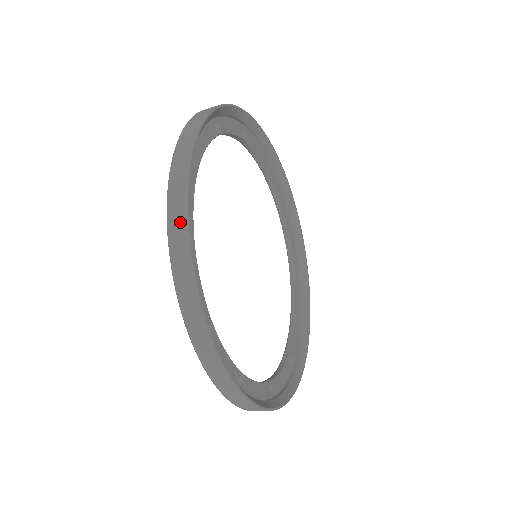
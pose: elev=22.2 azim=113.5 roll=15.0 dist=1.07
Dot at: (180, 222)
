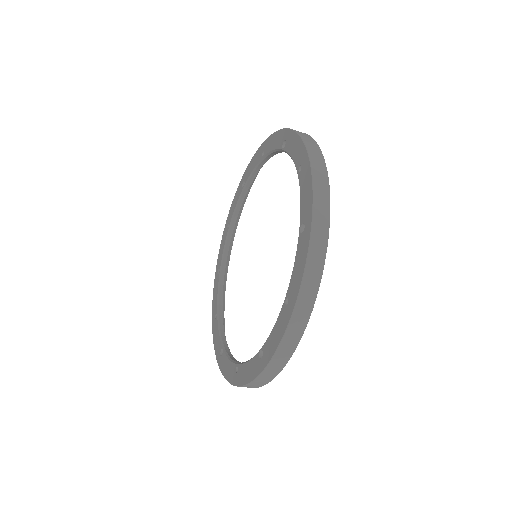
Dot at: occluded
